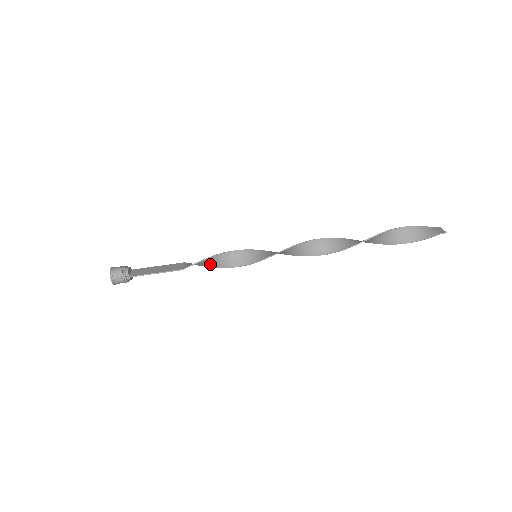
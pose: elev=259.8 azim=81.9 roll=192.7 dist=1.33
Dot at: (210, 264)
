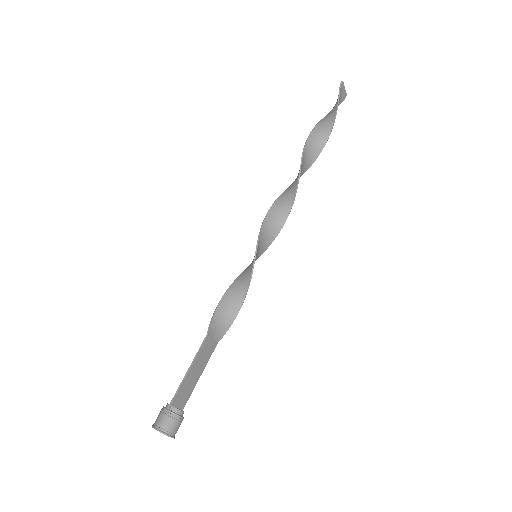
Dot at: (232, 309)
